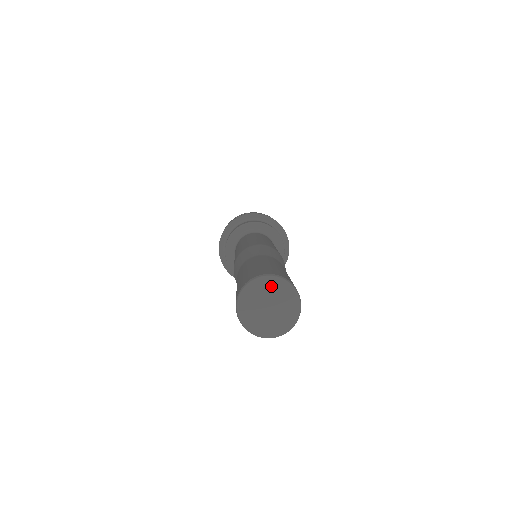
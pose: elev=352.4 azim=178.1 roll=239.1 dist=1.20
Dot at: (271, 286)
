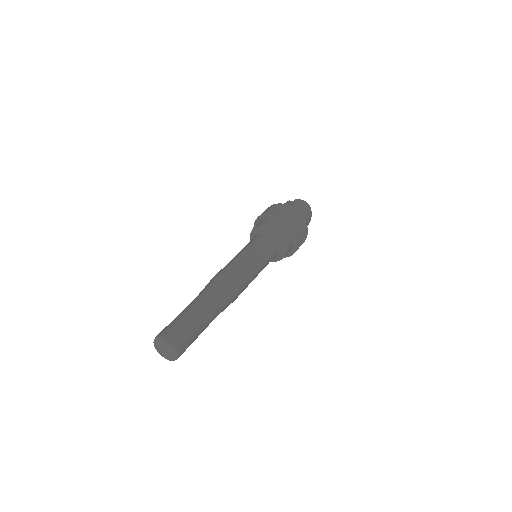
Dot at: (169, 346)
